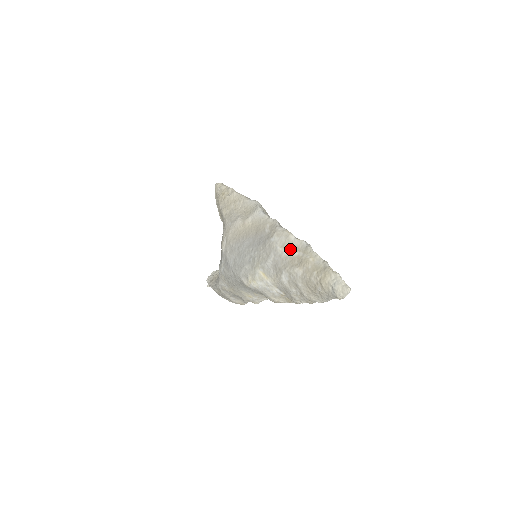
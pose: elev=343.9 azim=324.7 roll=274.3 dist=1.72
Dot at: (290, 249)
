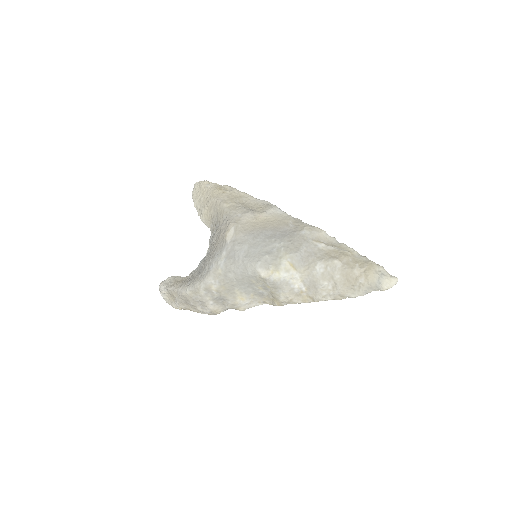
Dot at: (324, 243)
